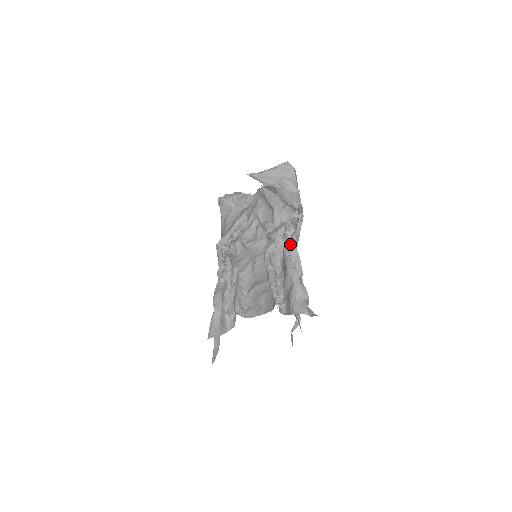
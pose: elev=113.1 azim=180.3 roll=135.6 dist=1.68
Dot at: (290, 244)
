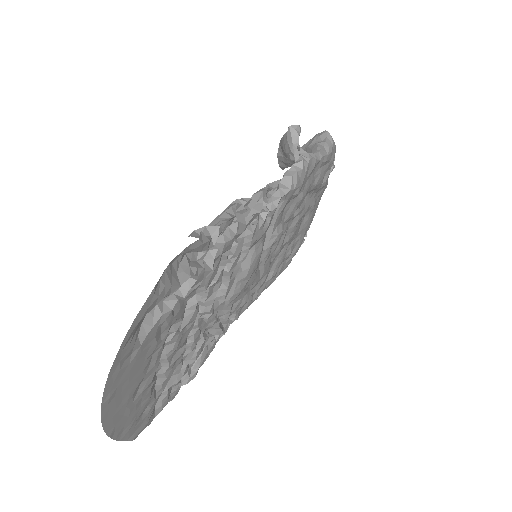
Dot at: (266, 194)
